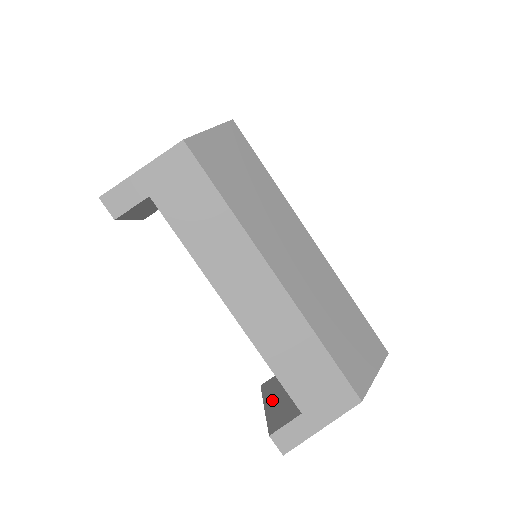
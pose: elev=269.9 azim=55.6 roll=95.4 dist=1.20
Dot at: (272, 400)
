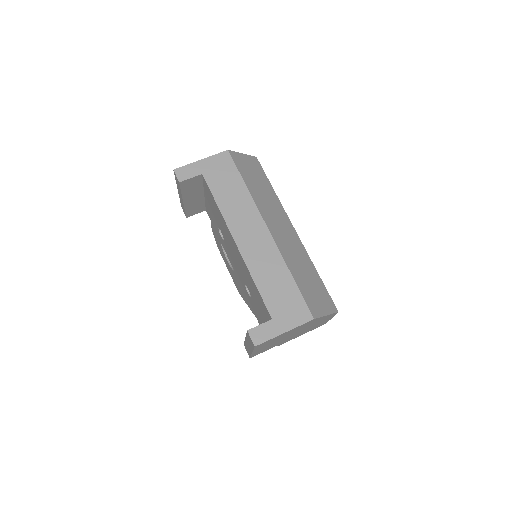
Dot at: occluded
